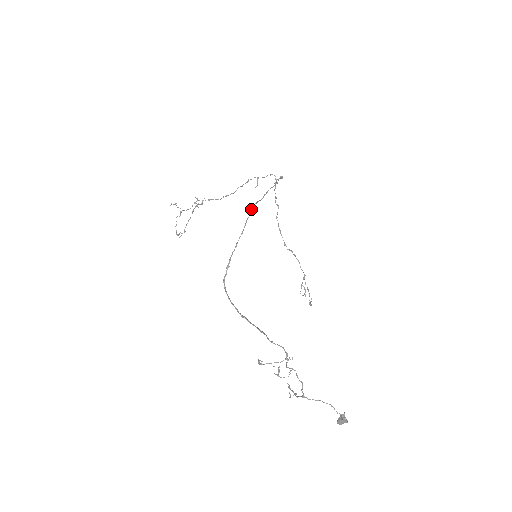
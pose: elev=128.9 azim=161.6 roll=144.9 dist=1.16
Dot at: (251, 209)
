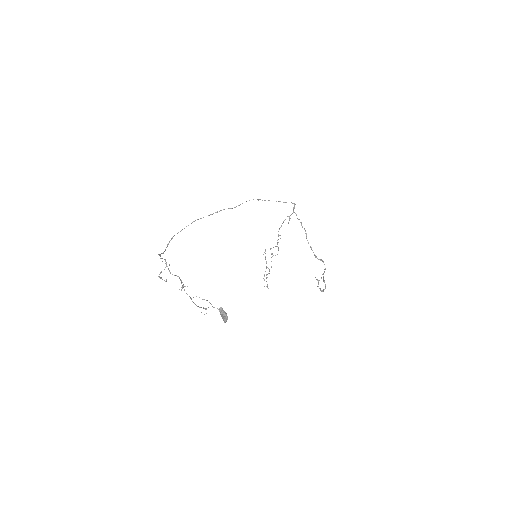
Dot at: (216, 212)
